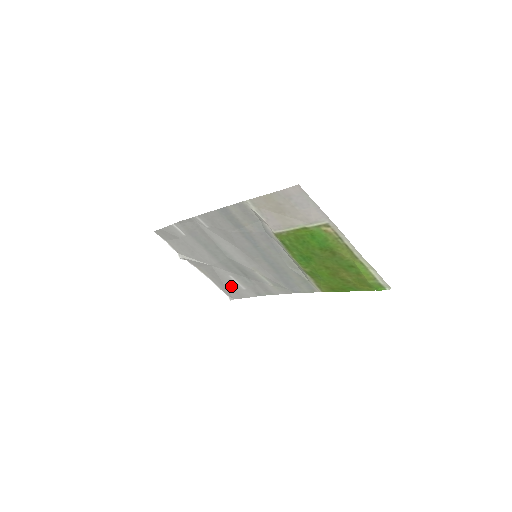
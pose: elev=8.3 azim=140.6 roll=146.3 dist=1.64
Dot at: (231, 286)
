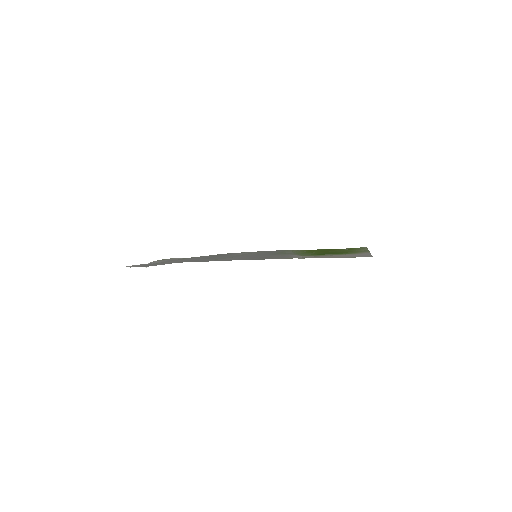
Dot at: occluded
